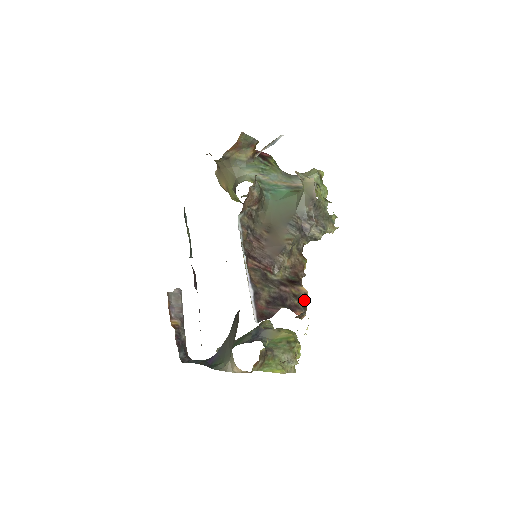
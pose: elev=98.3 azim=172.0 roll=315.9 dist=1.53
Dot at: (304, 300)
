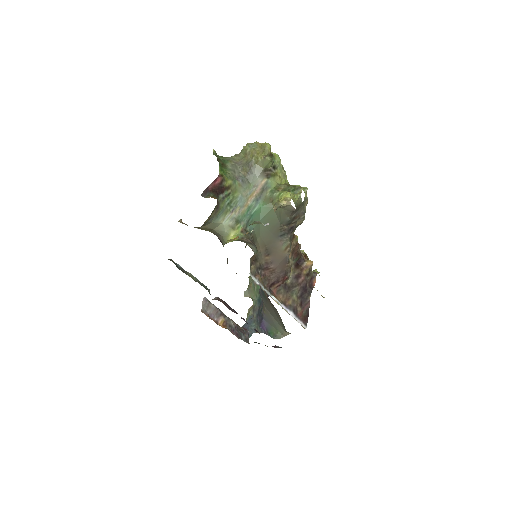
Dot at: (311, 267)
